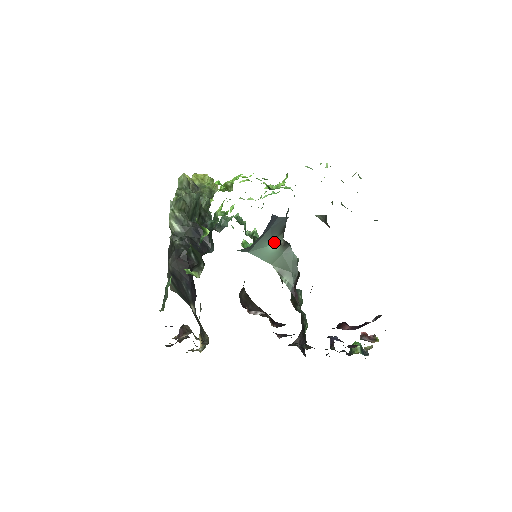
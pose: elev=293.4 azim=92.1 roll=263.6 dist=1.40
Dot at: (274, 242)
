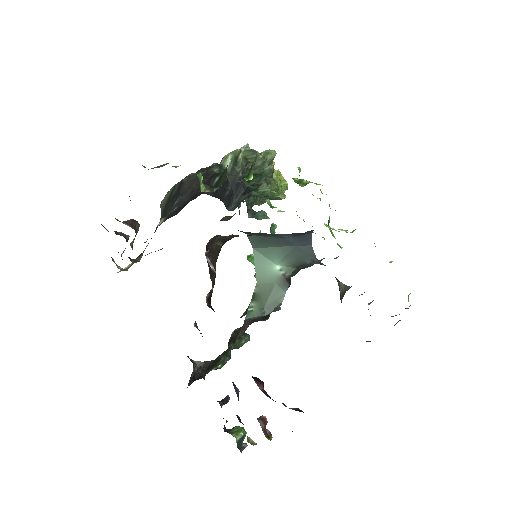
Dot at: (282, 266)
